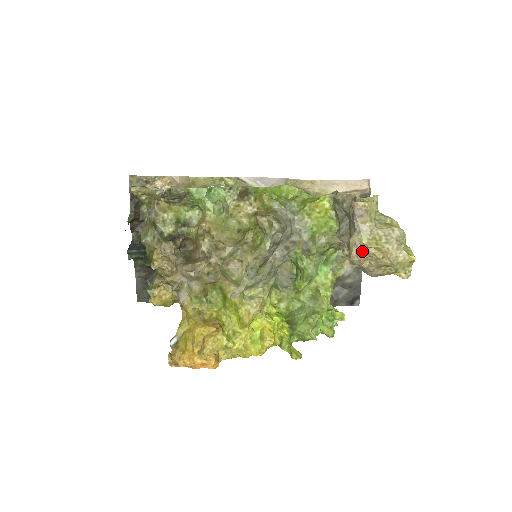
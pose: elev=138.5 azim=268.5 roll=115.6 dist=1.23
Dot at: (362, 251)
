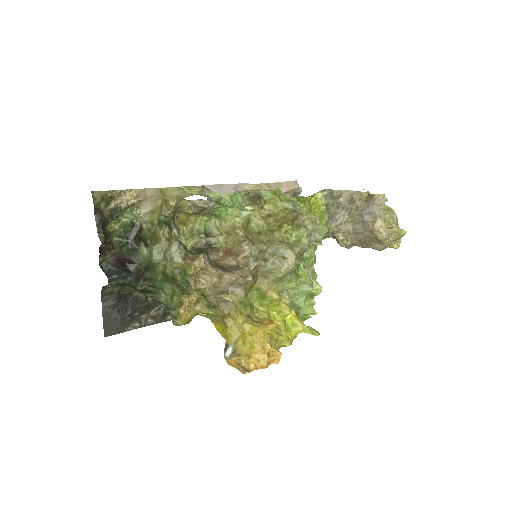
Dot at: (389, 231)
